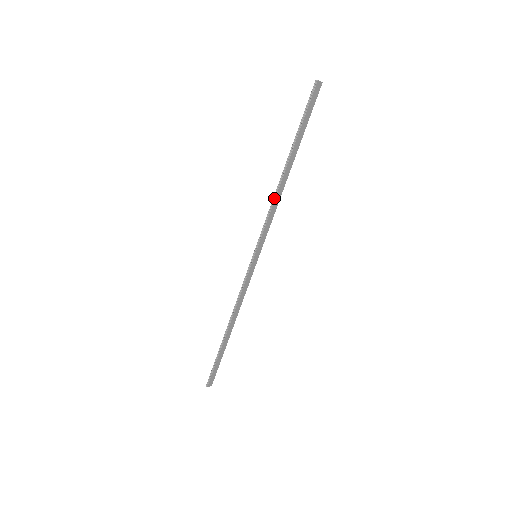
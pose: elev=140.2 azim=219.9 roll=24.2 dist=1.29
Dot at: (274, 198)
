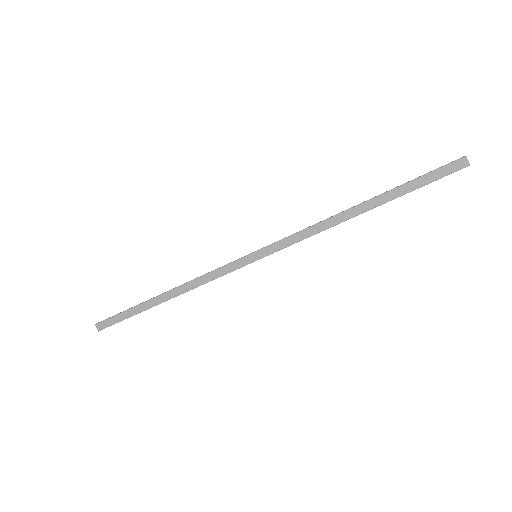
Dot at: (324, 220)
